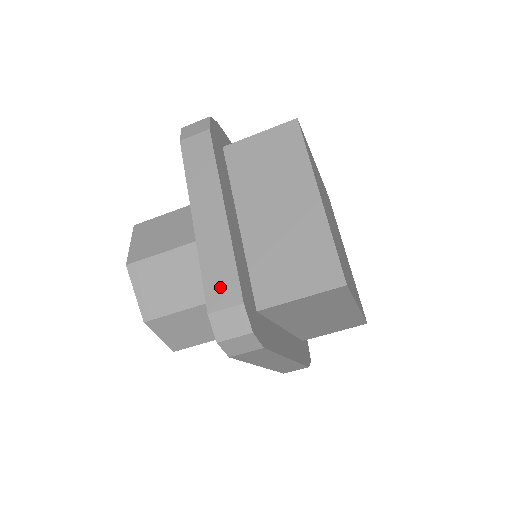
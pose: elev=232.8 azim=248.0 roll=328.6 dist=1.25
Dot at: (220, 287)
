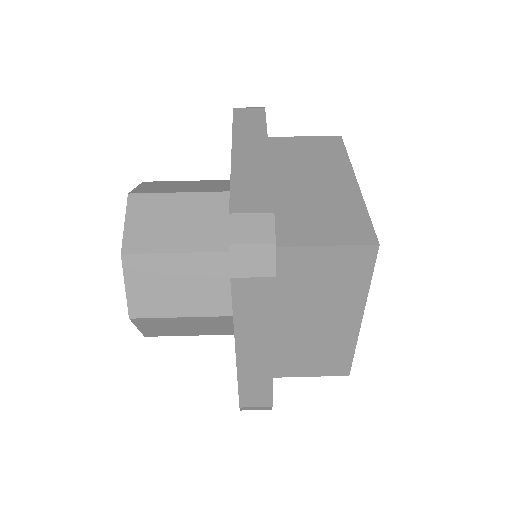
Dot at: (249, 197)
